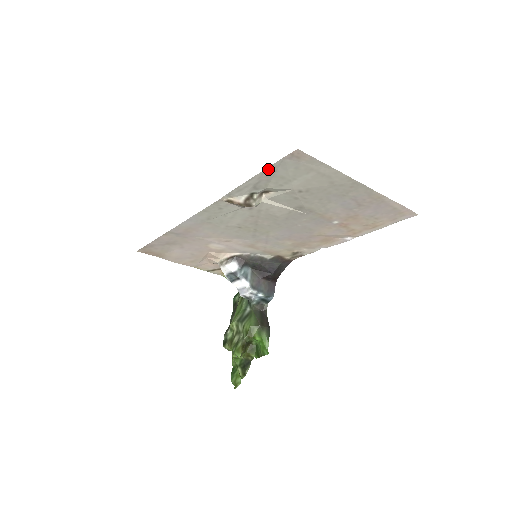
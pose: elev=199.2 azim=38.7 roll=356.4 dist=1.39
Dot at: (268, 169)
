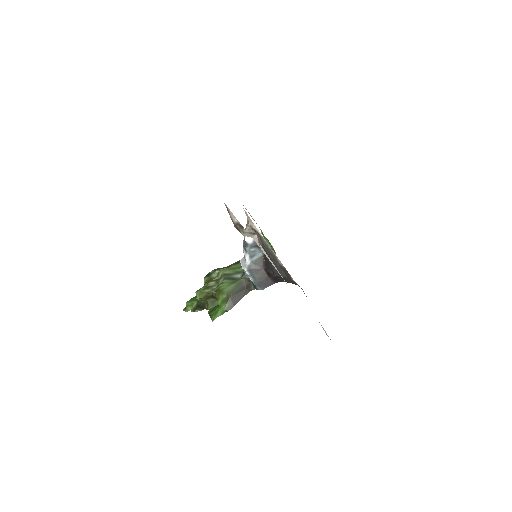
Dot at: occluded
